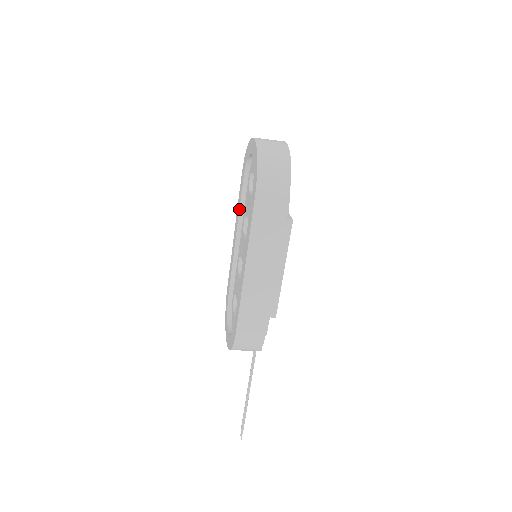
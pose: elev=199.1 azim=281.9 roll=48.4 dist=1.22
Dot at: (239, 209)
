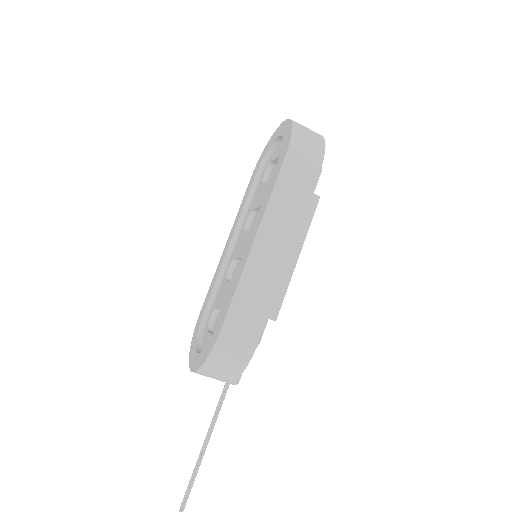
Dot at: (242, 208)
